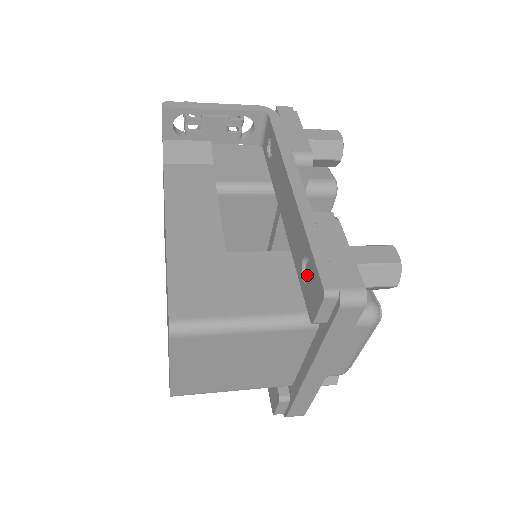
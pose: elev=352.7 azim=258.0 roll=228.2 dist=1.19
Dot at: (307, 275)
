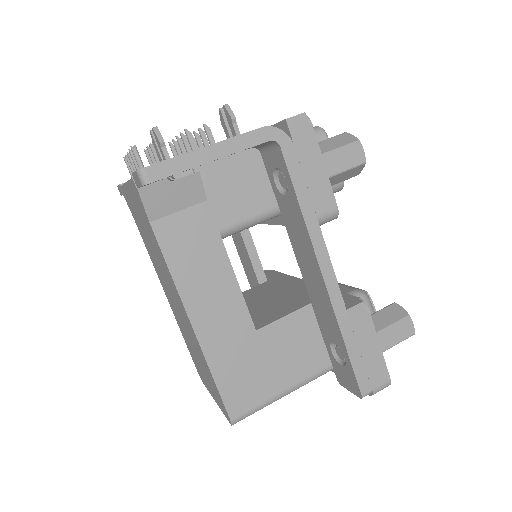
Dot at: (337, 353)
